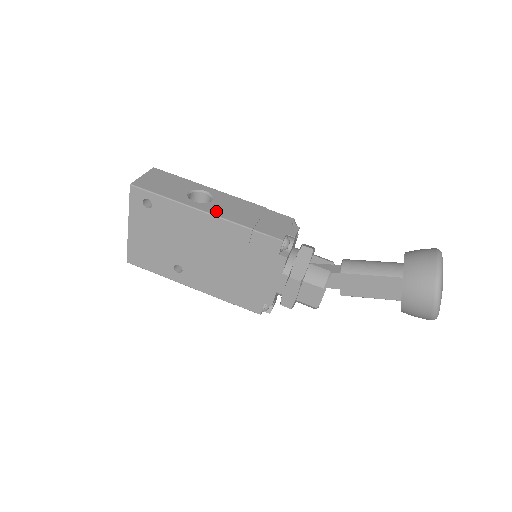
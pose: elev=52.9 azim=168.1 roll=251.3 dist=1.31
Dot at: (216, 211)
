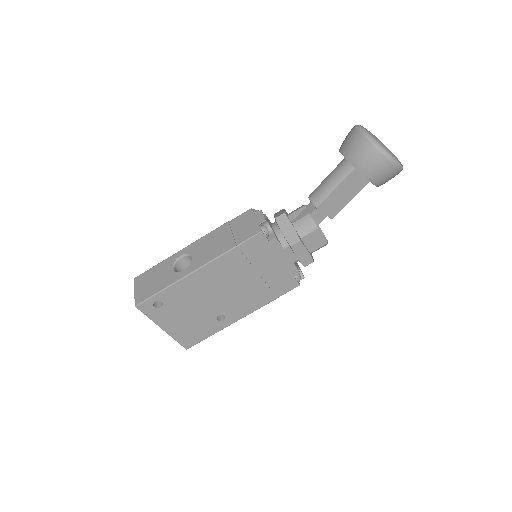
Dot at: (202, 261)
